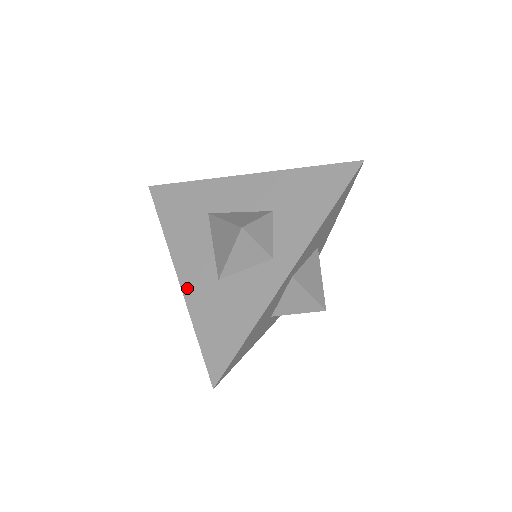
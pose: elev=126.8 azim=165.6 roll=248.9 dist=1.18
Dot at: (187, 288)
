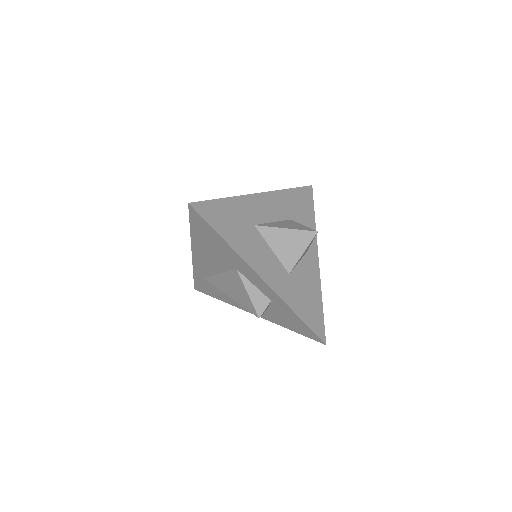
Dot at: (275, 287)
